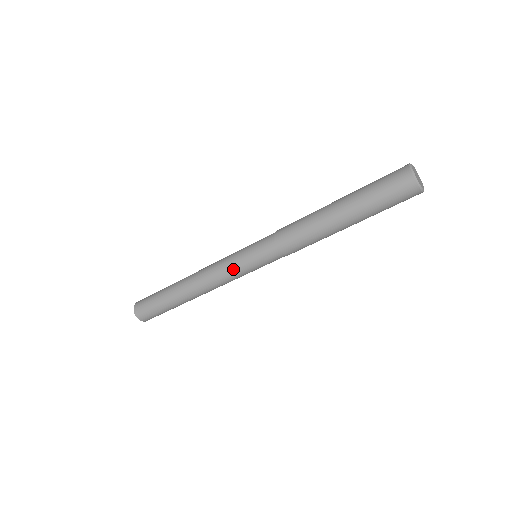
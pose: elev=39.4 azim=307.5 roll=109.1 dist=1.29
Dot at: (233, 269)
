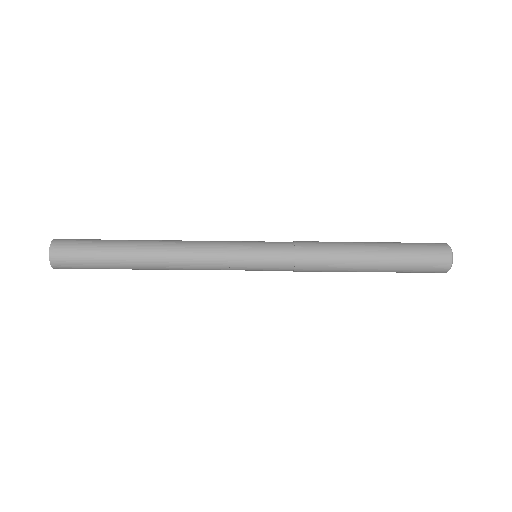
Dot at: (229, 257)
